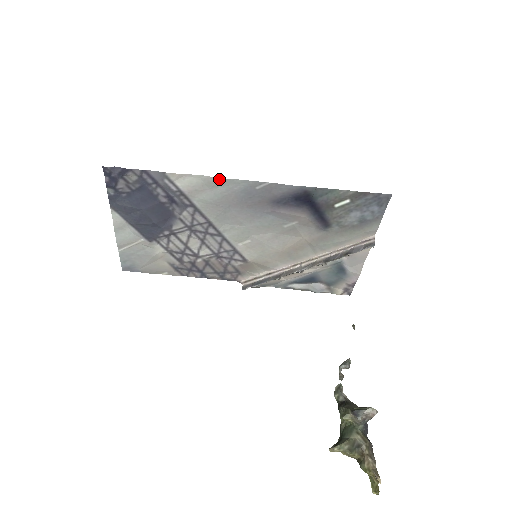
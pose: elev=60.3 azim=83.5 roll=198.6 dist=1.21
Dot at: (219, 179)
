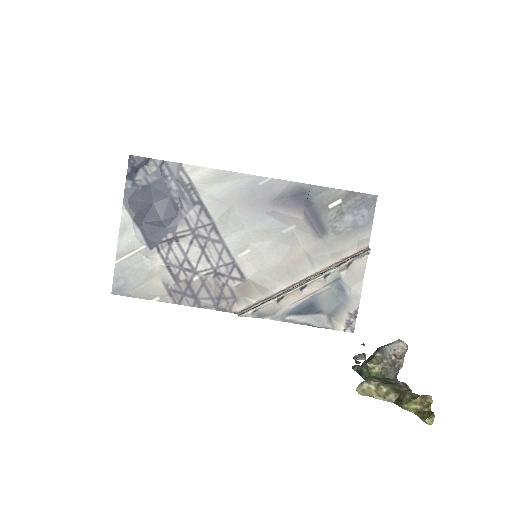
Dot at: (228, 172)
